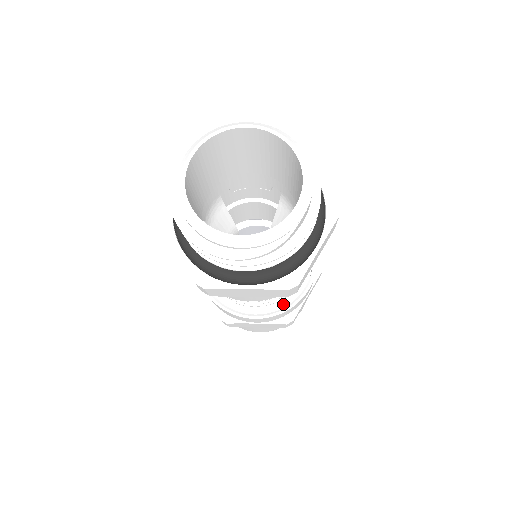
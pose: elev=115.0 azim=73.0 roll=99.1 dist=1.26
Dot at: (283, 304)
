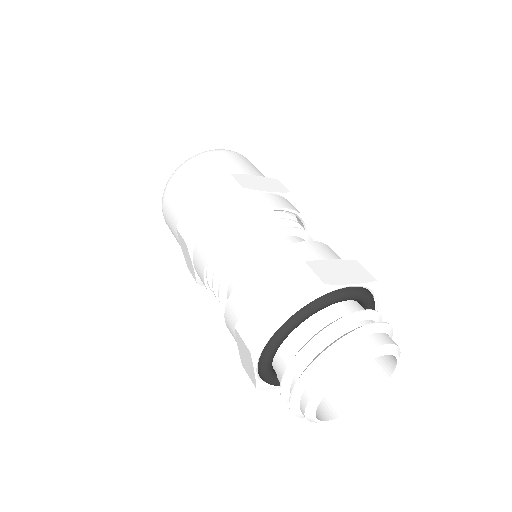
Dot at: occluded
